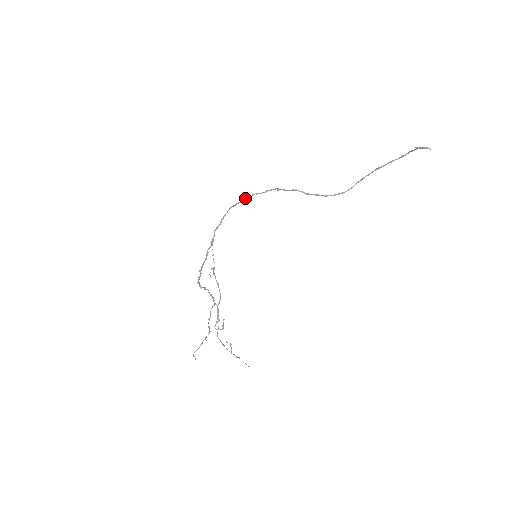
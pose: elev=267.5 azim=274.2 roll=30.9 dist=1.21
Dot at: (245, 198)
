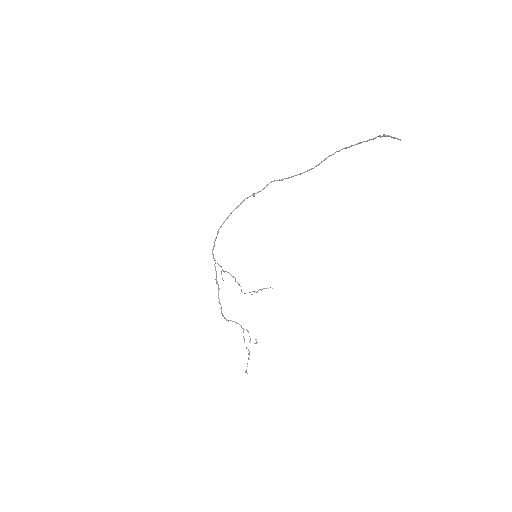
Dot at: (227, 218)
